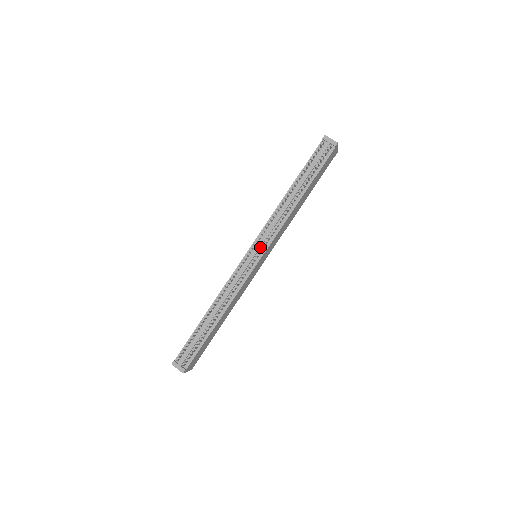
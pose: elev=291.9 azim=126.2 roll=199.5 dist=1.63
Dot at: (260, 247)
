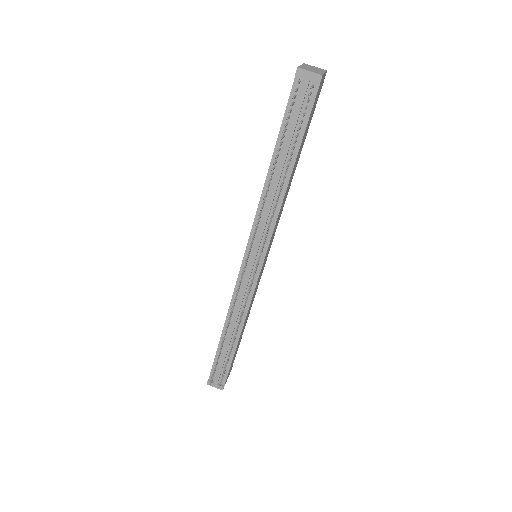
Dot at: (257, 252)
